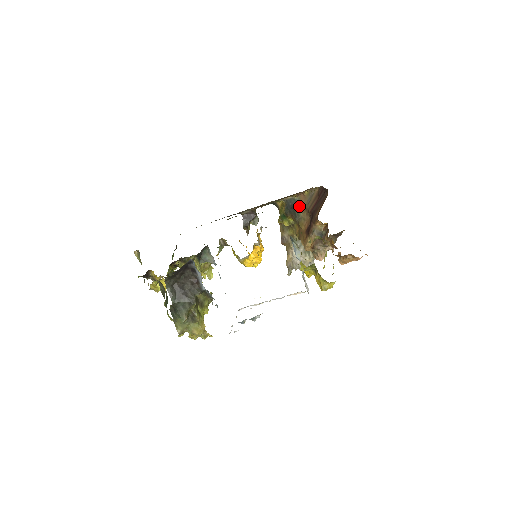
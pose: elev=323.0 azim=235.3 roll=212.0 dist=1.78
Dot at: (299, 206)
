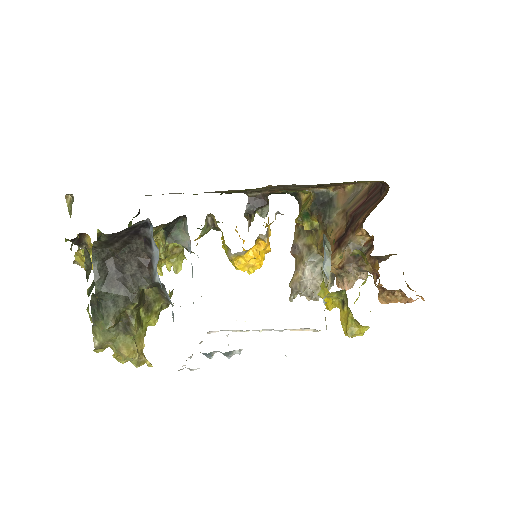
Dot at: (334, 204)
